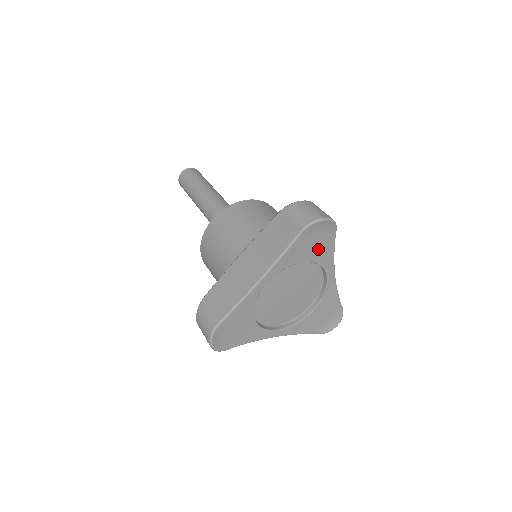
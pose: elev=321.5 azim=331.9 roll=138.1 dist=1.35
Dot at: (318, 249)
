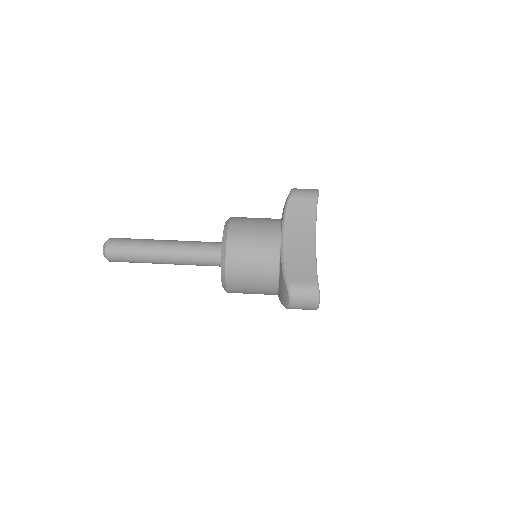
Dot at: occluded
